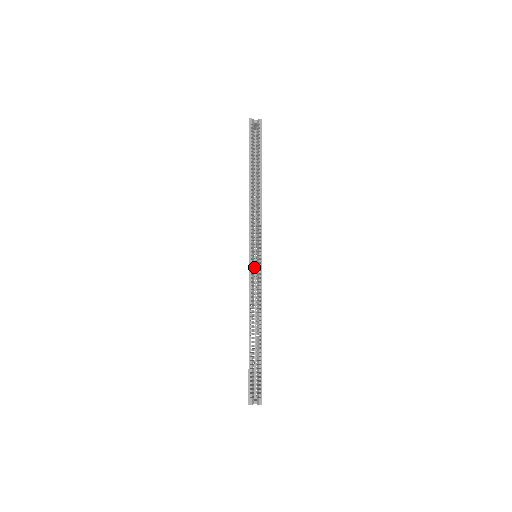
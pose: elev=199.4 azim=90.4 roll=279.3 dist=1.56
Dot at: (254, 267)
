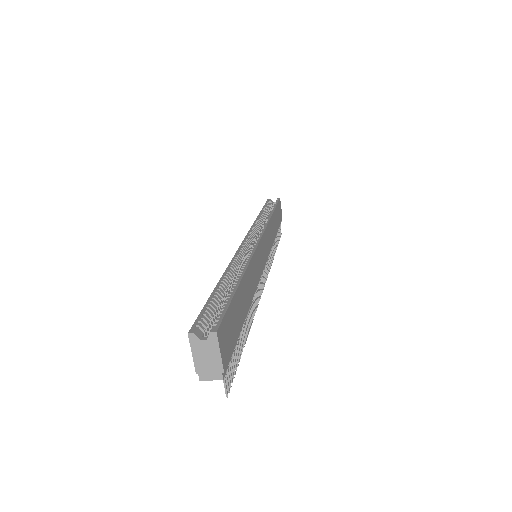
Dot at: occluded
